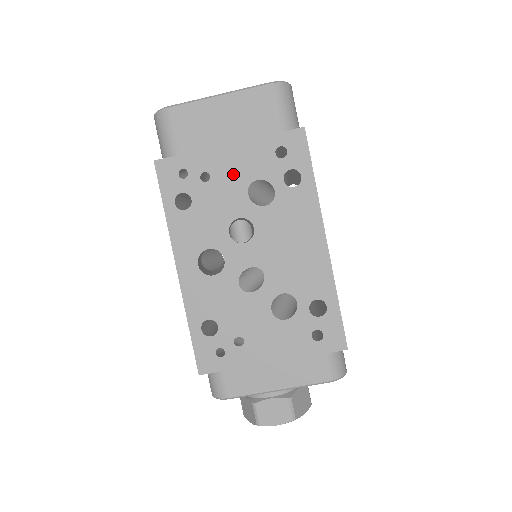
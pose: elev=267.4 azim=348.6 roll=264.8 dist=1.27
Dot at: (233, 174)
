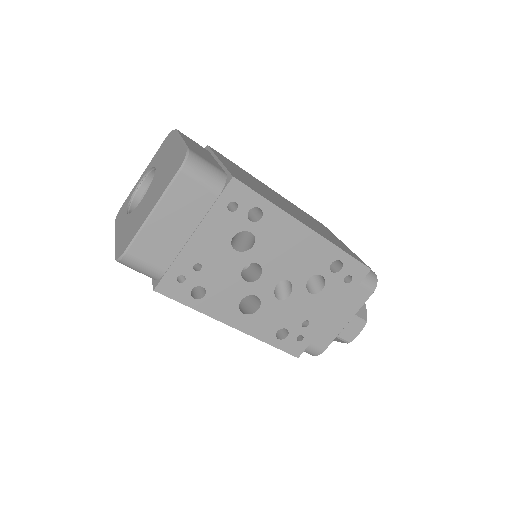
Dot at: (214, 249)
